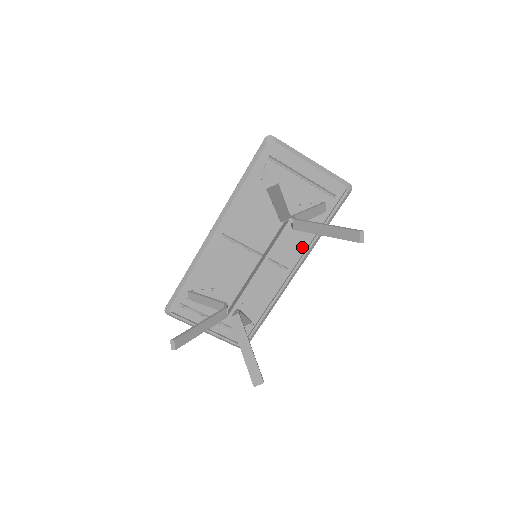
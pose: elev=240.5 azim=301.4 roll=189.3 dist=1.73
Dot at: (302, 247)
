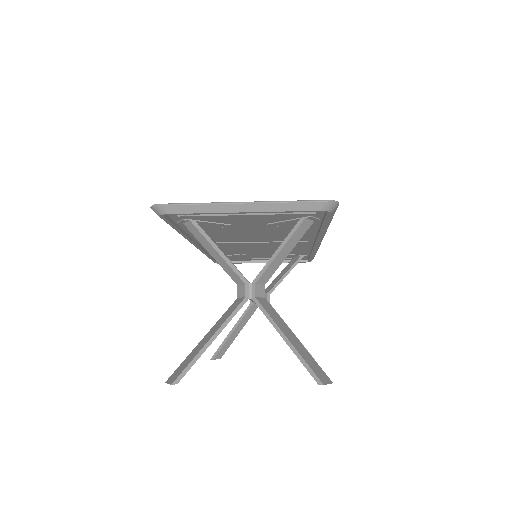
Dot at: (310, 234)
